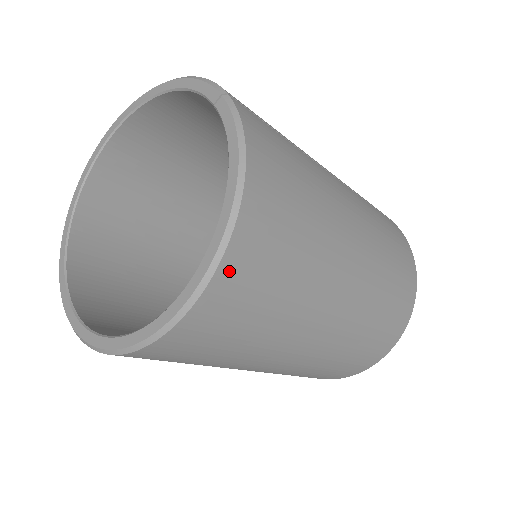
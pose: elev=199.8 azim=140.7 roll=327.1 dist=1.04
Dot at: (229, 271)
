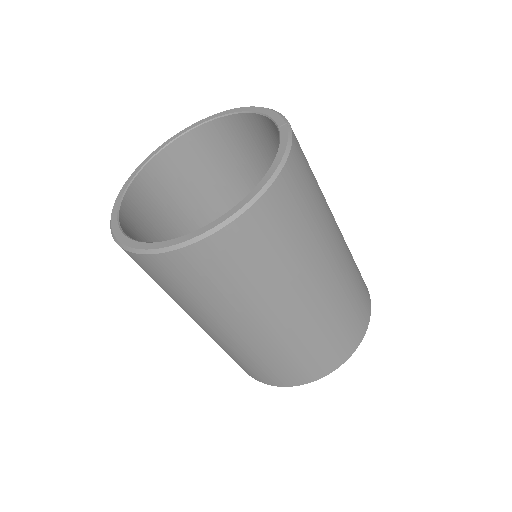
Dot at: (245, 224)
